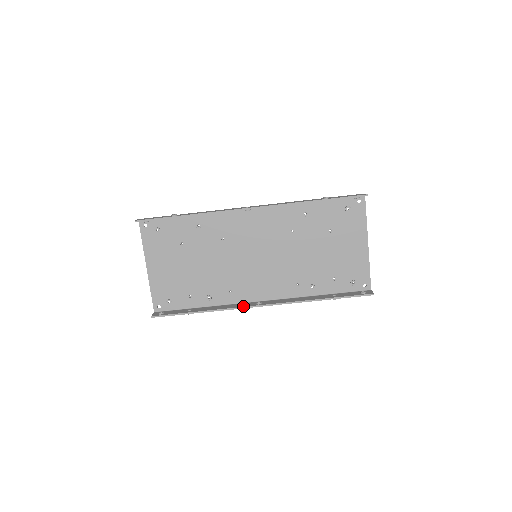
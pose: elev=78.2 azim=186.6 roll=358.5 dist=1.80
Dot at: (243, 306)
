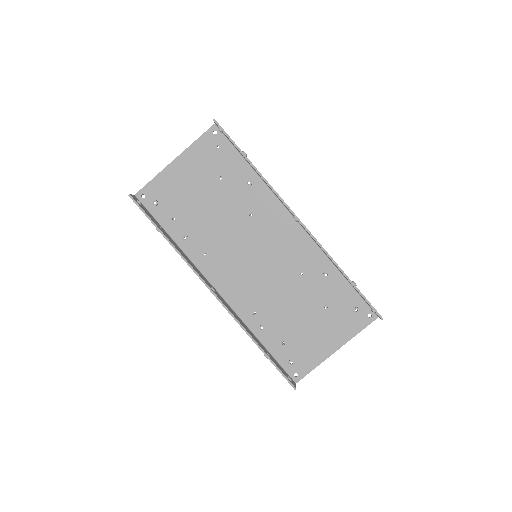
Dot at: (201, 276)
